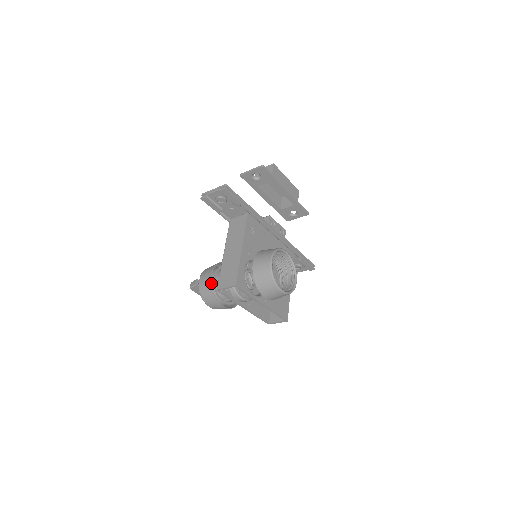
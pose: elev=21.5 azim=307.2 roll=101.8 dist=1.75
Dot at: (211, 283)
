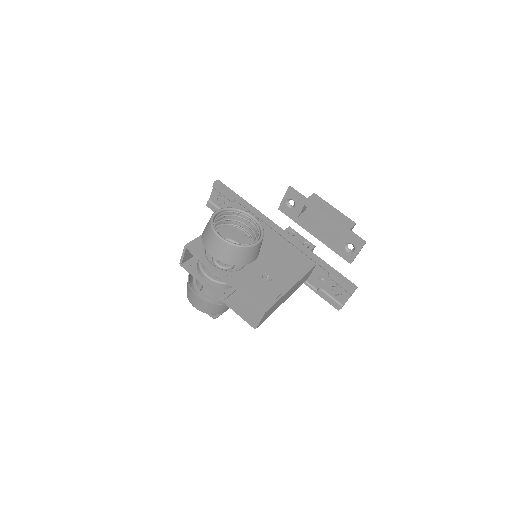
Dot at: occluded
